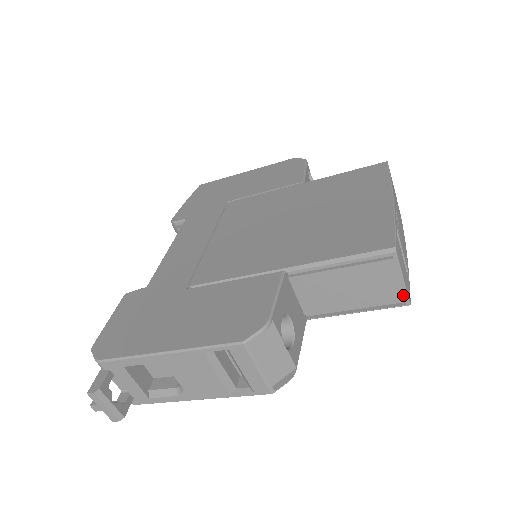
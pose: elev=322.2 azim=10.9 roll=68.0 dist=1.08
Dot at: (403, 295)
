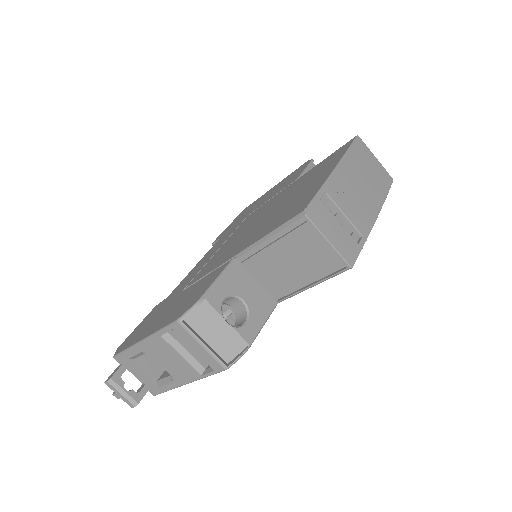
Dot at: (338, 258)
